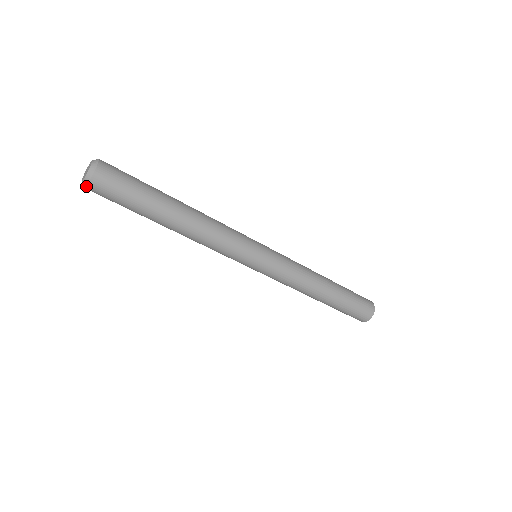
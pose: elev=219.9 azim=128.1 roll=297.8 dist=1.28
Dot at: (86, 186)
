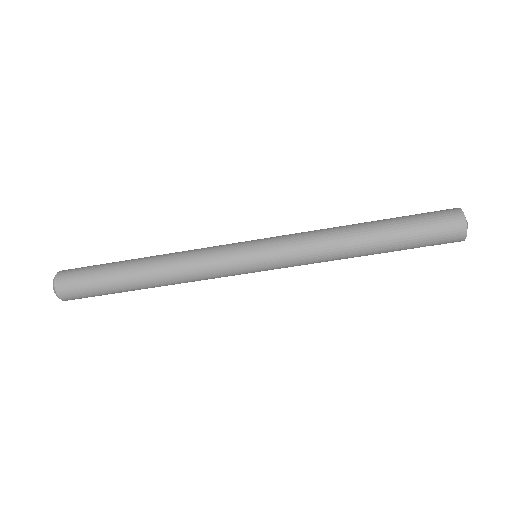
Dot at: (56, 292)
